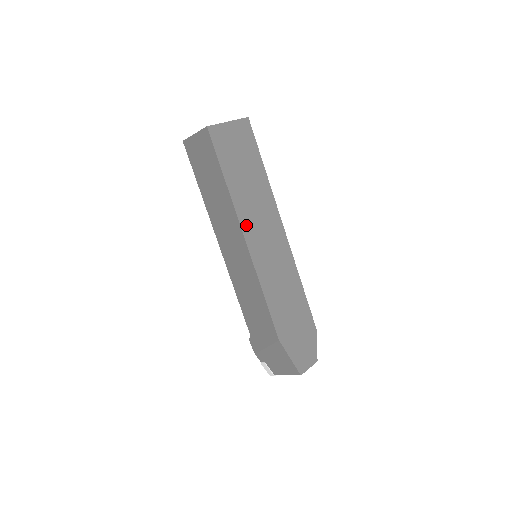
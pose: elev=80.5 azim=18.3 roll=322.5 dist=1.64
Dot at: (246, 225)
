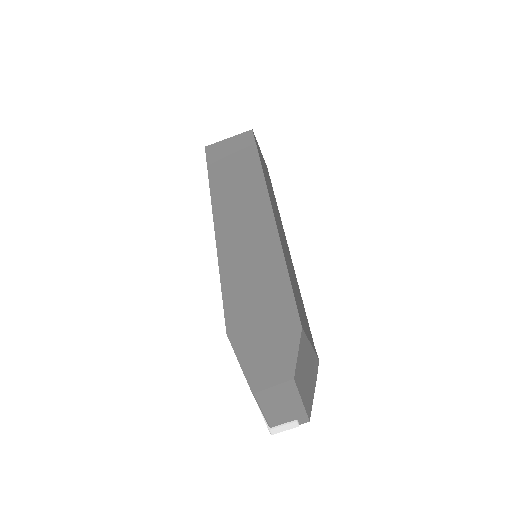
Dot at: (220, 211)
